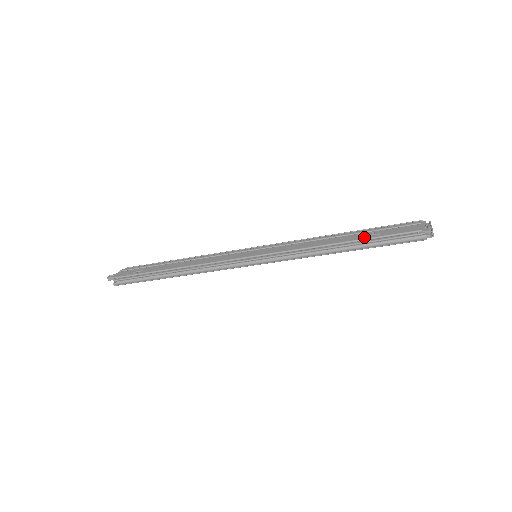
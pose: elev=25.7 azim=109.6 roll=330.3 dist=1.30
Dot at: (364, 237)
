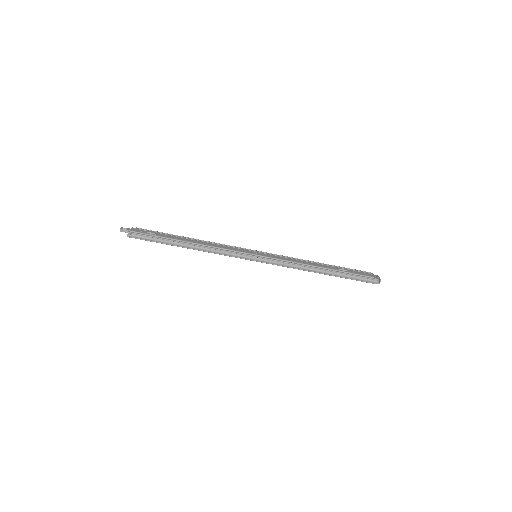
Dot at: (337, 269)
